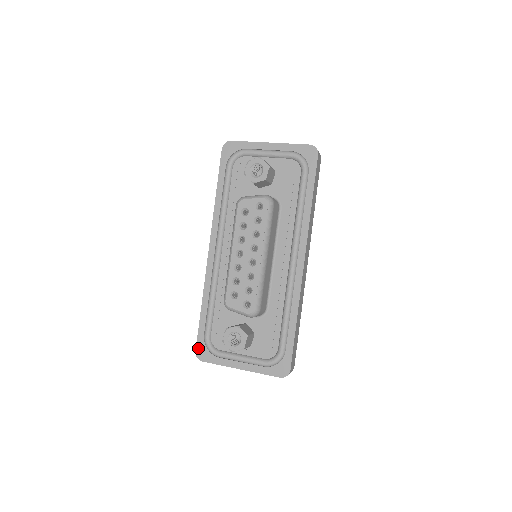
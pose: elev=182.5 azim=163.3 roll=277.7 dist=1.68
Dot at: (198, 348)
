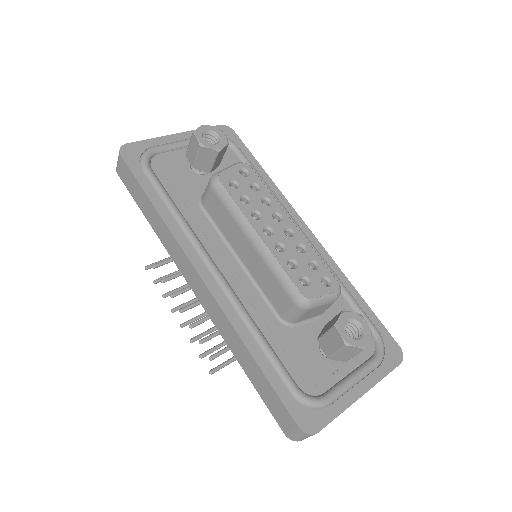
Dot at: (298, 419)
